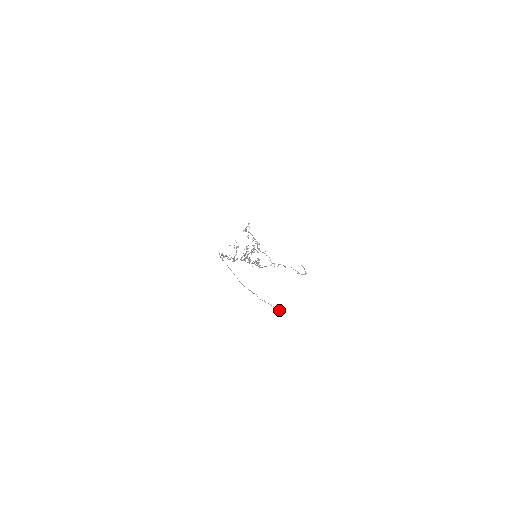
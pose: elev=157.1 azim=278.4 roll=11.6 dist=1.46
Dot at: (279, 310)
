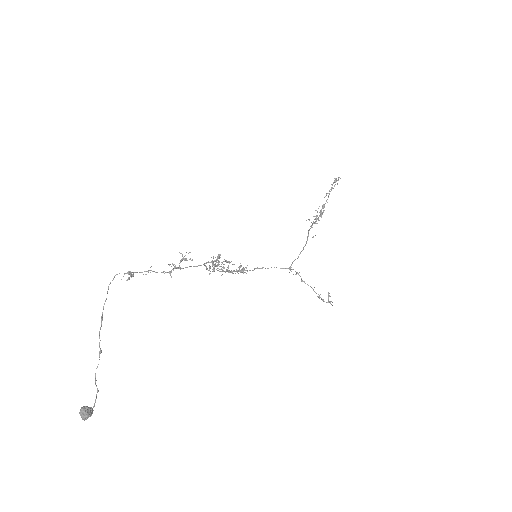
Dot at: (80, 414)
